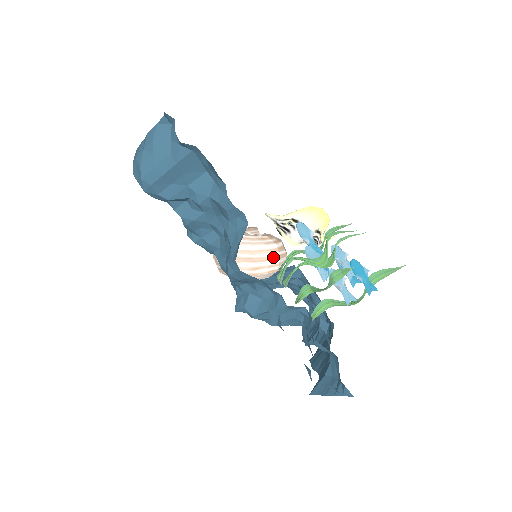
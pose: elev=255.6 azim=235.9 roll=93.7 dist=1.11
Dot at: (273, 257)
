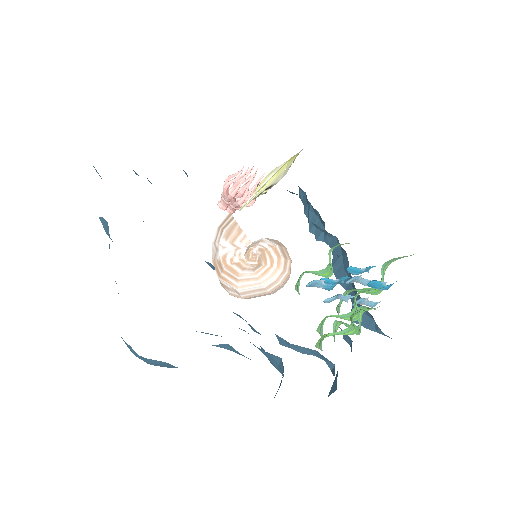
Dot at: (284, 280)
